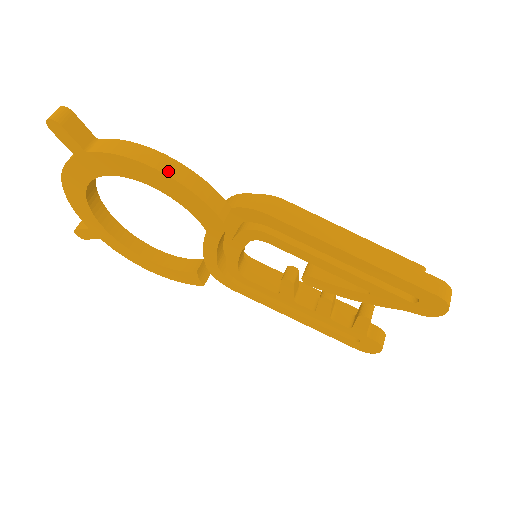
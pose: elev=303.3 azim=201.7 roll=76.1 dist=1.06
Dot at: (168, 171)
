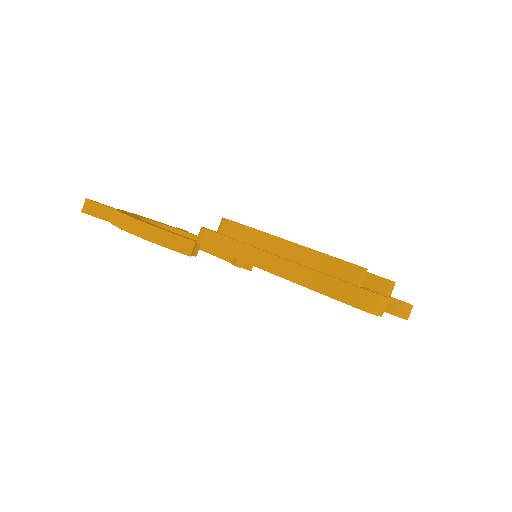
Dot at: (139, 233)
